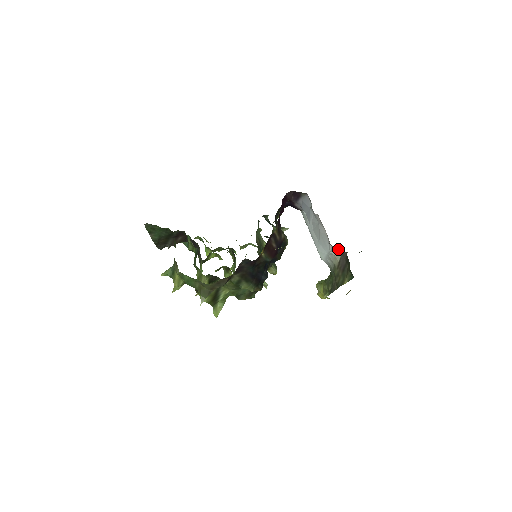
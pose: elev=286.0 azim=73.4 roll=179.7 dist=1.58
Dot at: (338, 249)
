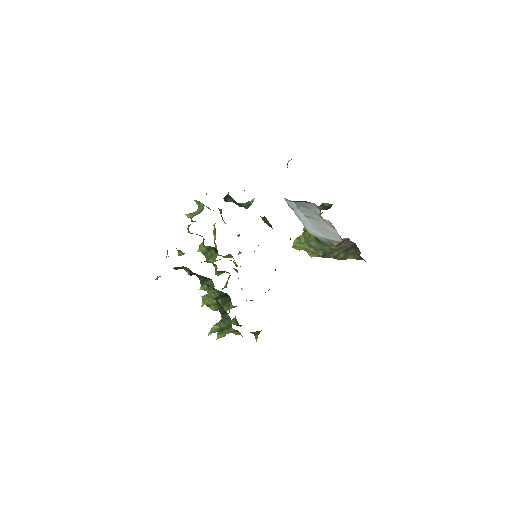
Dot at: (343, 238)
